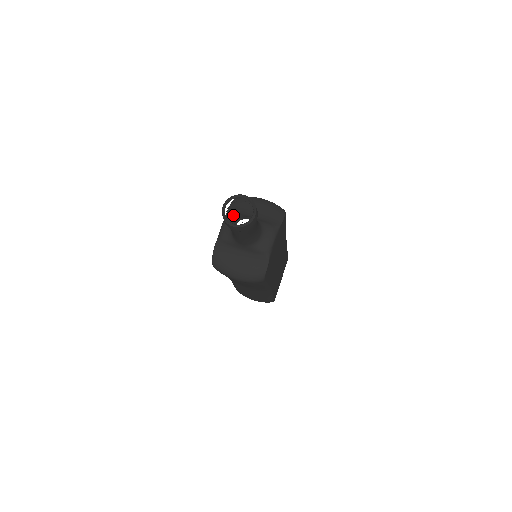
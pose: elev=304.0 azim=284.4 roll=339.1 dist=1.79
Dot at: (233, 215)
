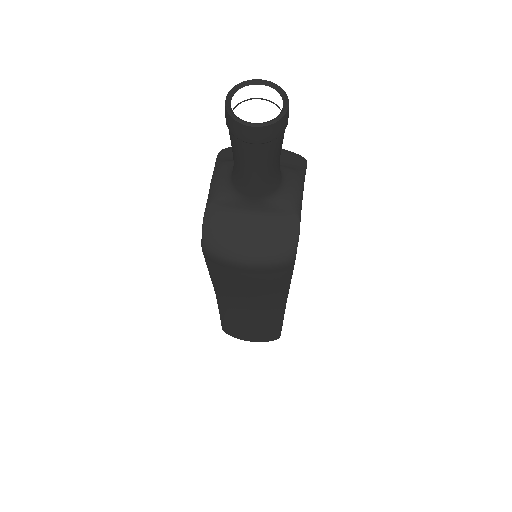
Dot at: (228, 162)
